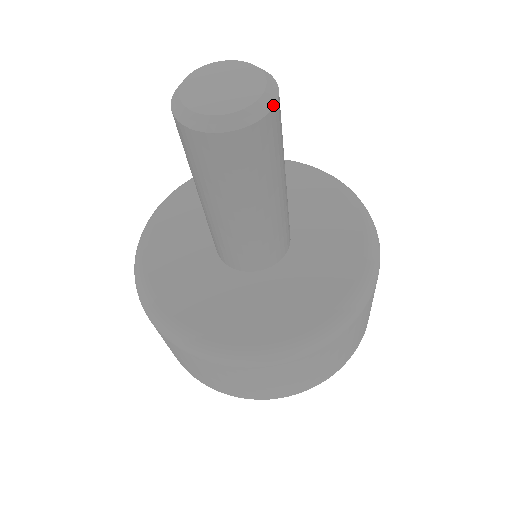
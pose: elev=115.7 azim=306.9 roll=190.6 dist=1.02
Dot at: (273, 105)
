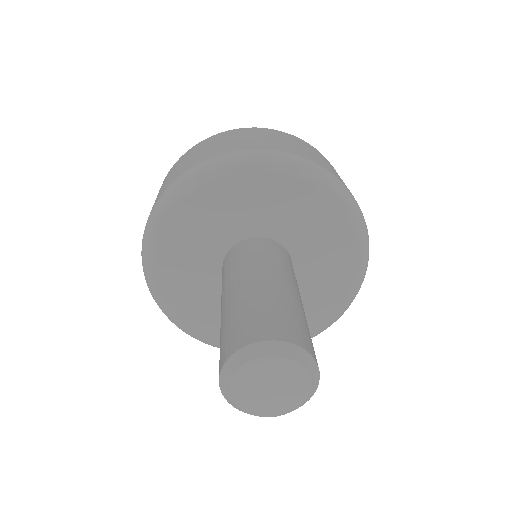
Dot at: (317, 367)
